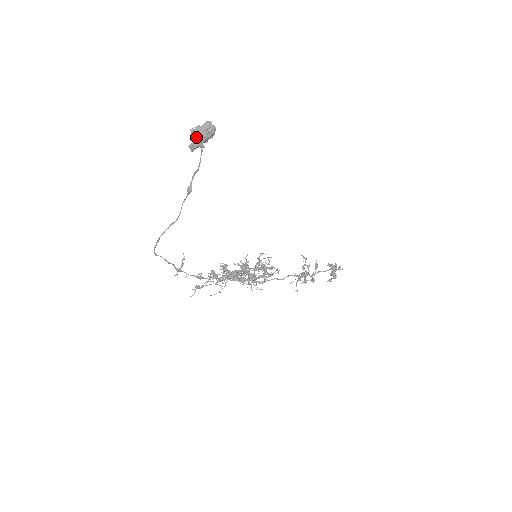
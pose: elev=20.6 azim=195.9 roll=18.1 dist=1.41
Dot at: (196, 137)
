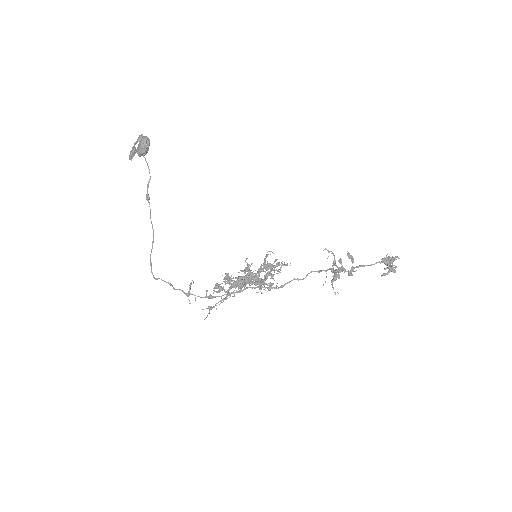
Dot at: occluded
